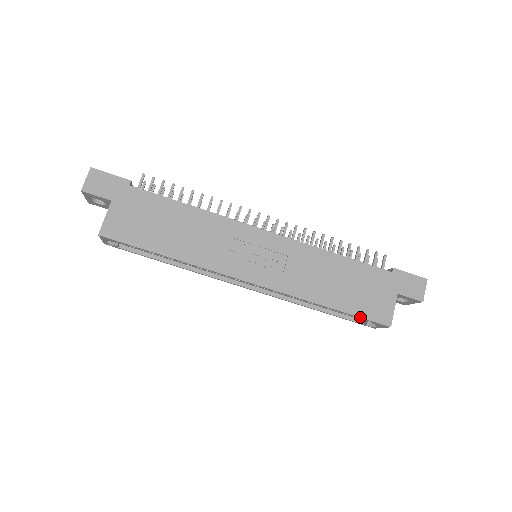
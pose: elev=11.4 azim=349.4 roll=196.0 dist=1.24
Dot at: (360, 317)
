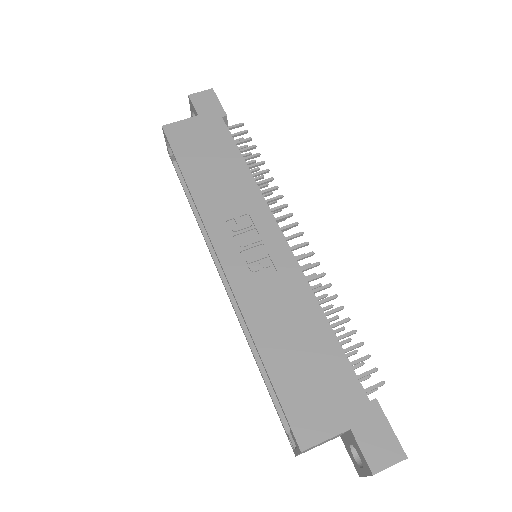
Dot at: (280, 400)
